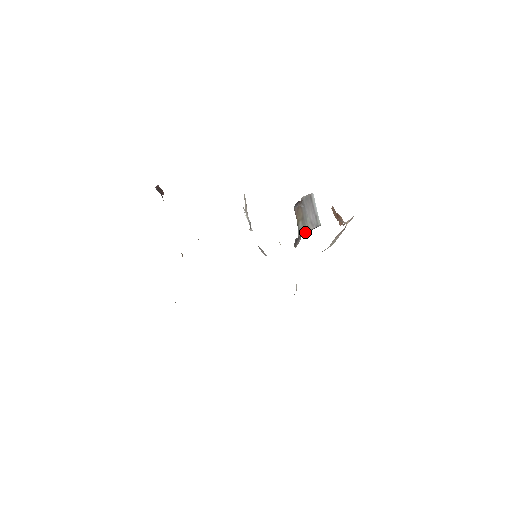
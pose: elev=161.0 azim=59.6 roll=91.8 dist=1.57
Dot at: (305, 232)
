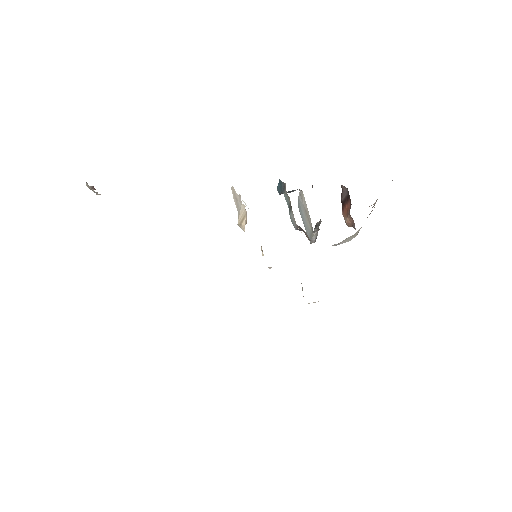
Dot at: occluded
